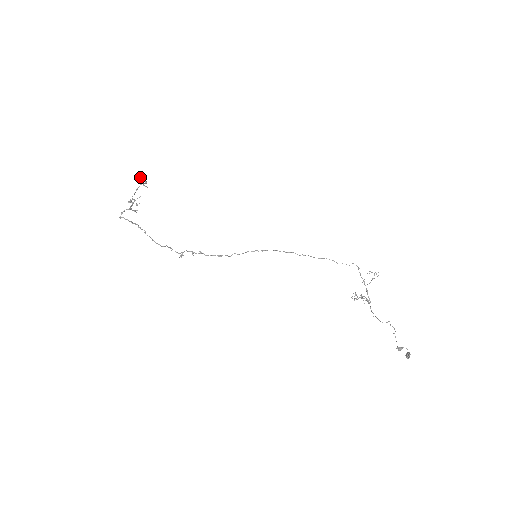
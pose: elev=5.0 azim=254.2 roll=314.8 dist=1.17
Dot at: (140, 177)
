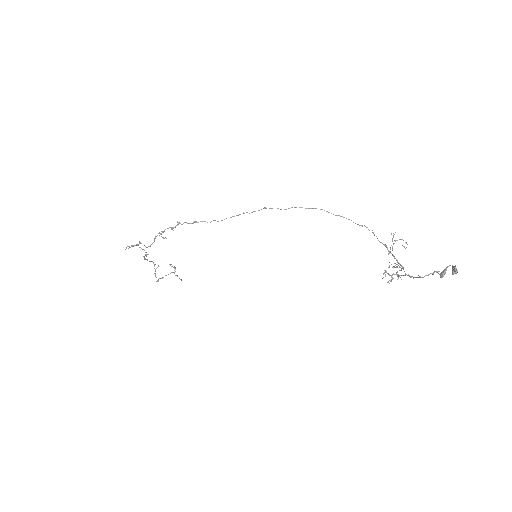
Dot at: occluded
